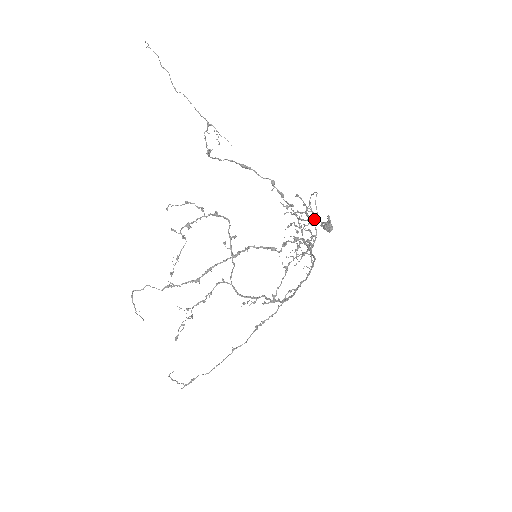
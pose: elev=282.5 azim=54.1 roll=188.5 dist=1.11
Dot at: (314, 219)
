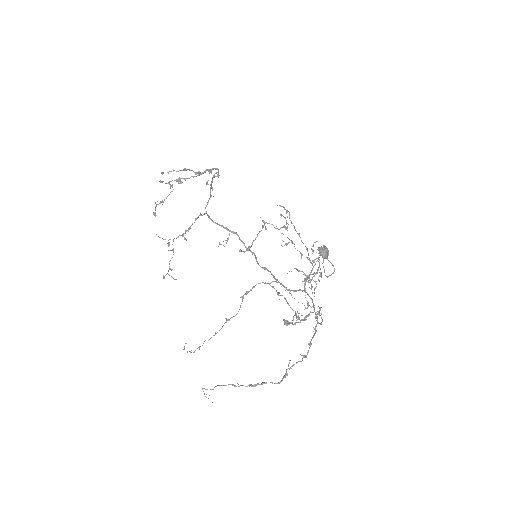
Dot at: (318, 259)
